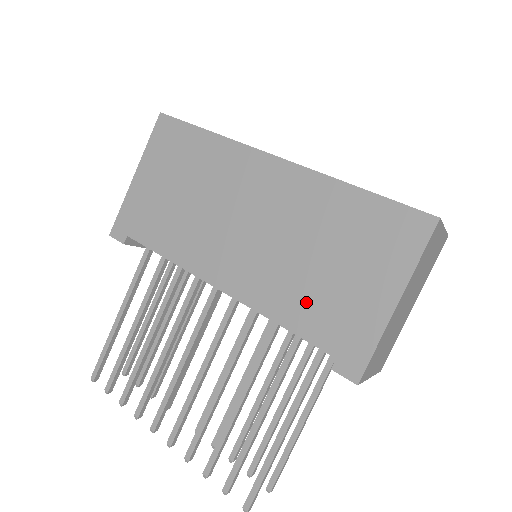
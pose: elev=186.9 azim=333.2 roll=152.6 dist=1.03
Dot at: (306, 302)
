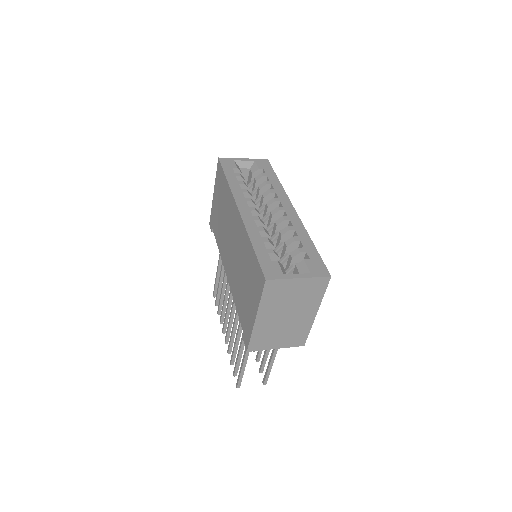
Dot at: (240, 299)
